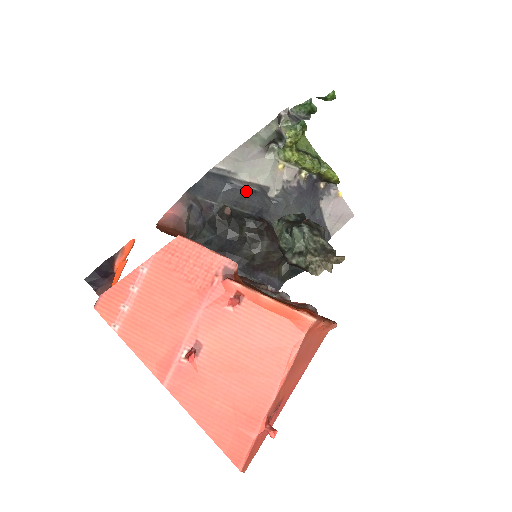
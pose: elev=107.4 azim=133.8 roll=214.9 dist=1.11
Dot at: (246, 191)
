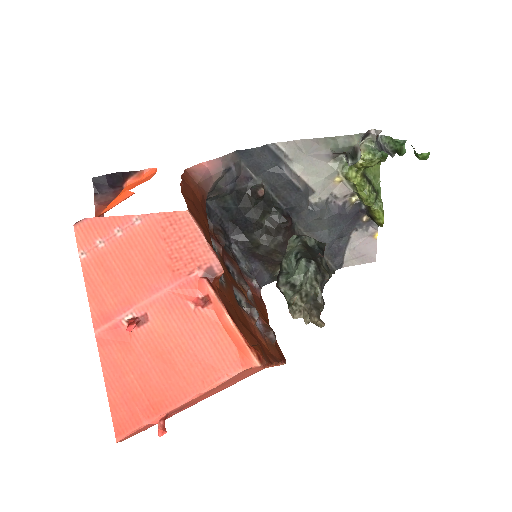
Dot at: (290, 184)
